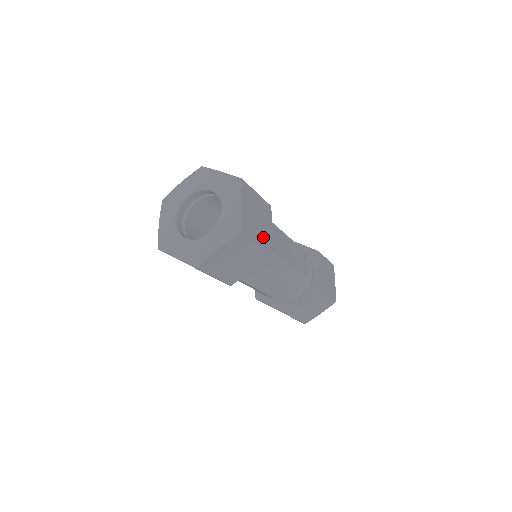
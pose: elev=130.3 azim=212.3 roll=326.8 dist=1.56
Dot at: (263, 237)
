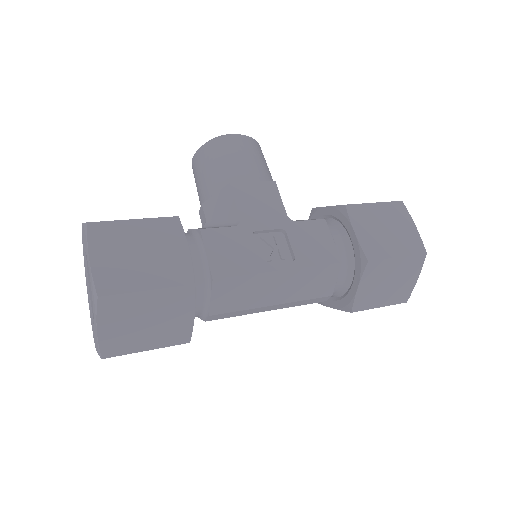
Dot at: (166, 335)
